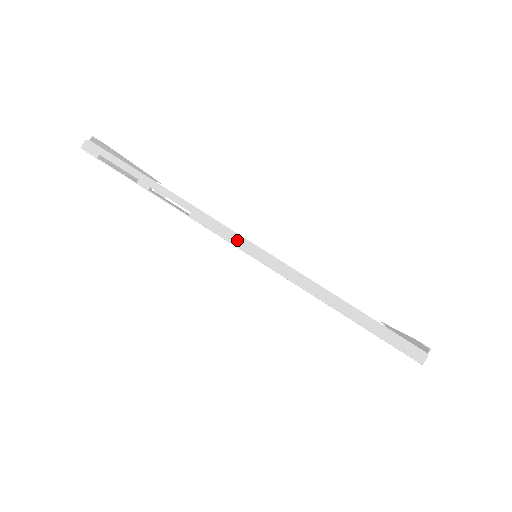
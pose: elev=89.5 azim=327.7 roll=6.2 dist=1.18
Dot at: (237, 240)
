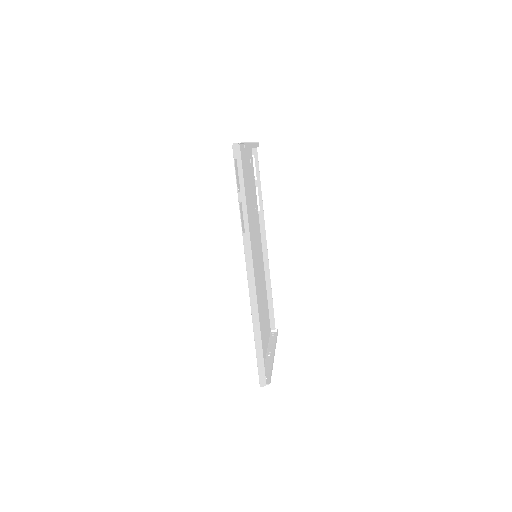
Dot at: (250, 267)
